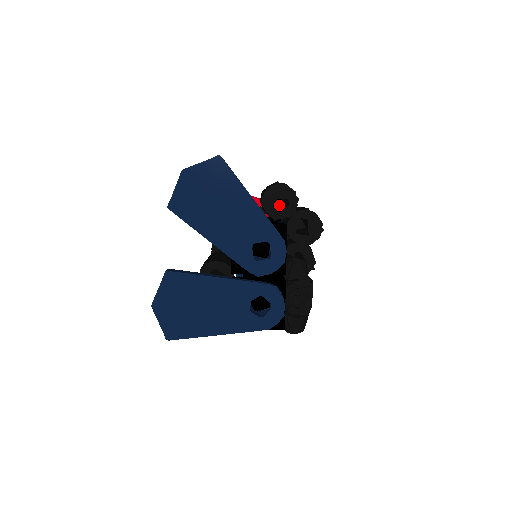
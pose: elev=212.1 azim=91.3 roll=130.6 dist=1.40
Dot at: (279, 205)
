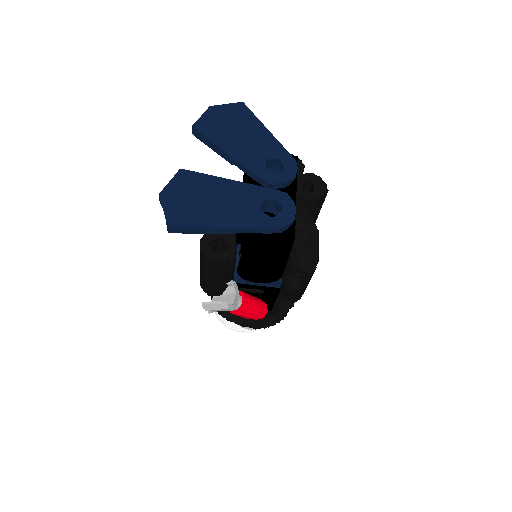
Dot at: occluded
